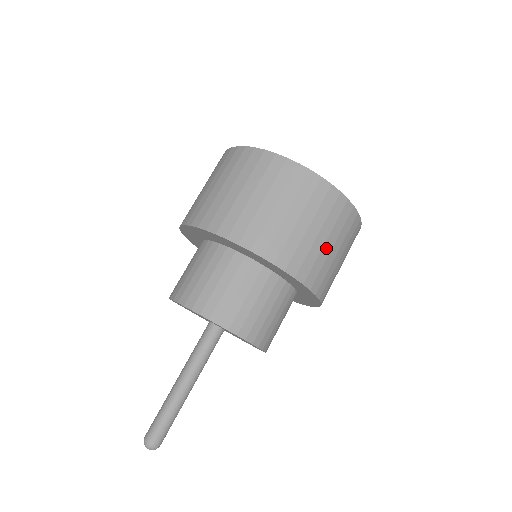
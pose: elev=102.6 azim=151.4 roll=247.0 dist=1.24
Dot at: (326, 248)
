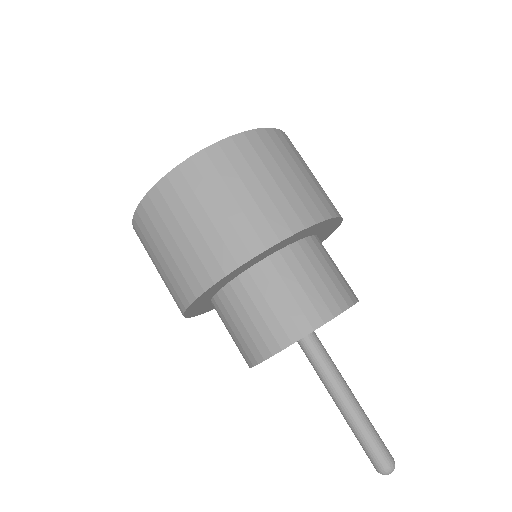
Dot at: (312, 178)
